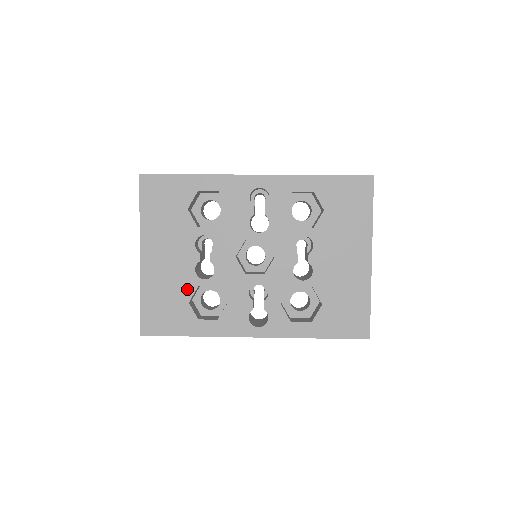
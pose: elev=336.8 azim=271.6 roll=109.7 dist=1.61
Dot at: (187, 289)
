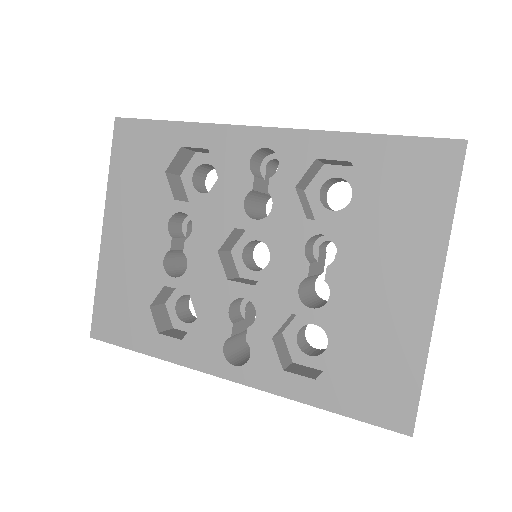
Dot at: (150, 287)
